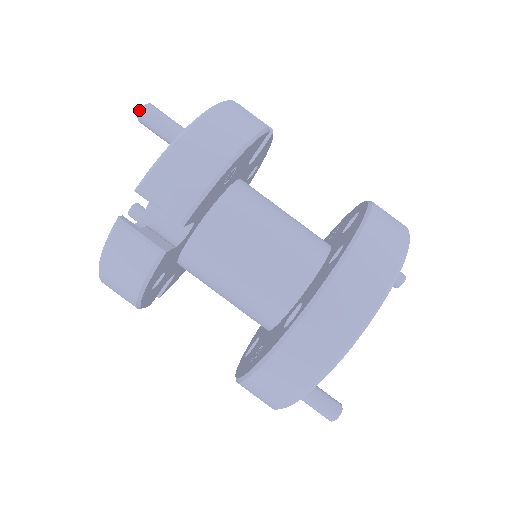
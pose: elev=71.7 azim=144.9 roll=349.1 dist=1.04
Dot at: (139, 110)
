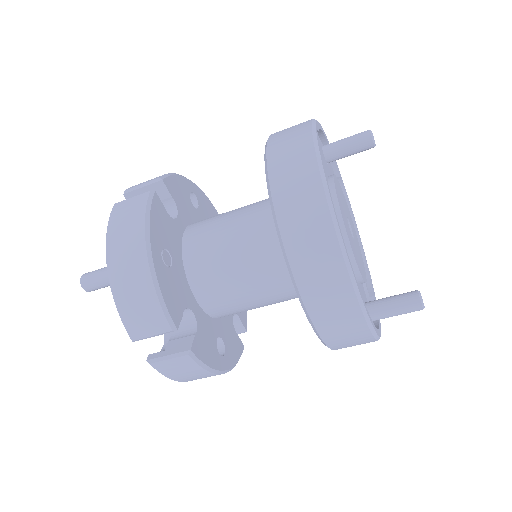
Dot at: occluded
